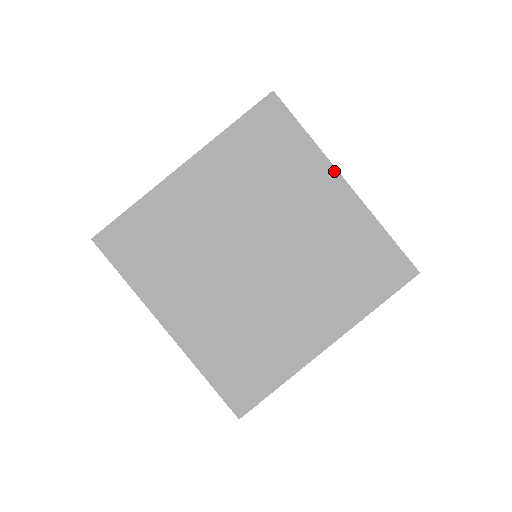
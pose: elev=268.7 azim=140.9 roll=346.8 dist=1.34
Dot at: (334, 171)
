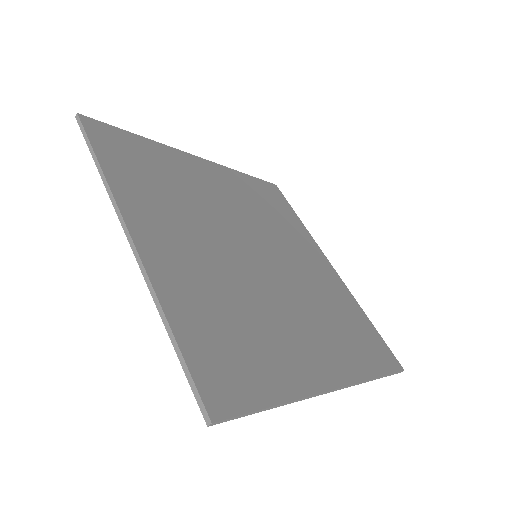
Dot at: (322, 253)
